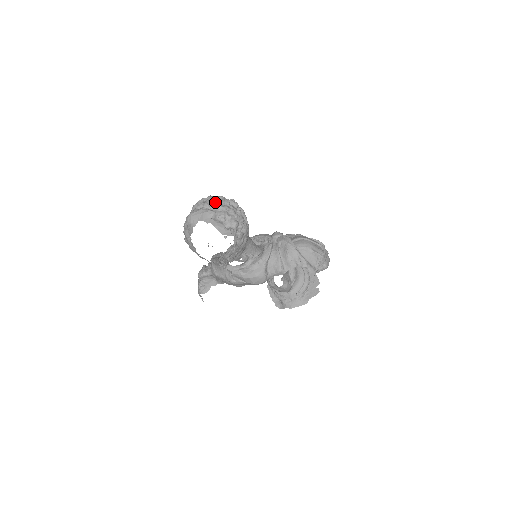
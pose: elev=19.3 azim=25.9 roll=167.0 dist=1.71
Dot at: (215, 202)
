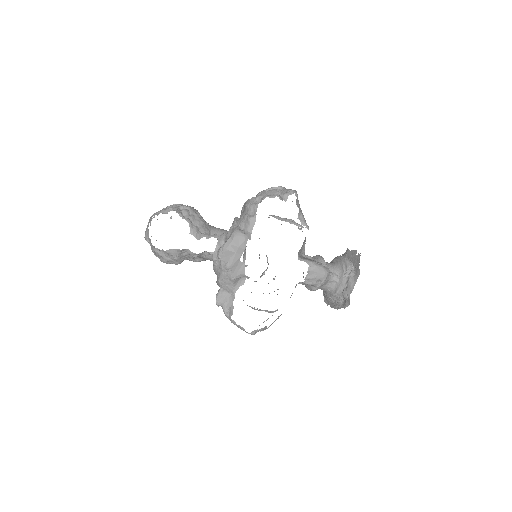
Dot at: occluded
